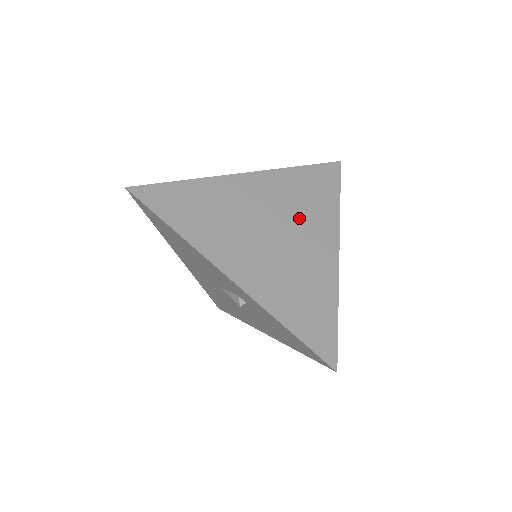
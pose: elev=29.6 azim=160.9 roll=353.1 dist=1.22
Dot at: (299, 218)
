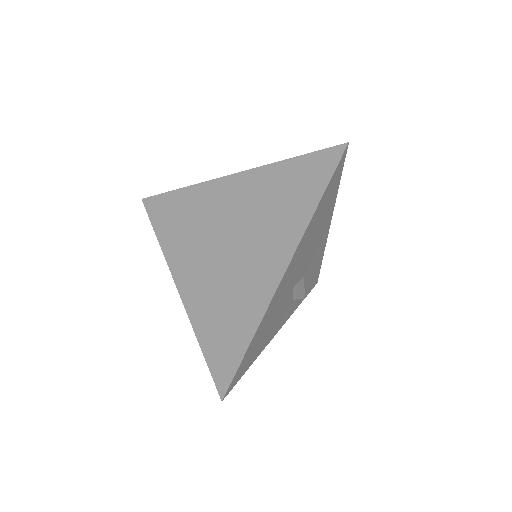
Dot at: (259, 228)
